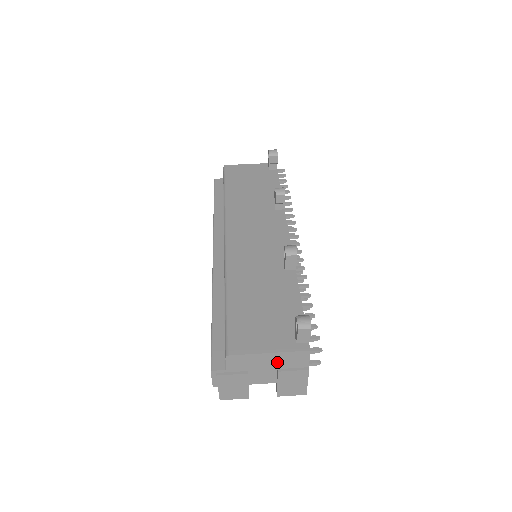
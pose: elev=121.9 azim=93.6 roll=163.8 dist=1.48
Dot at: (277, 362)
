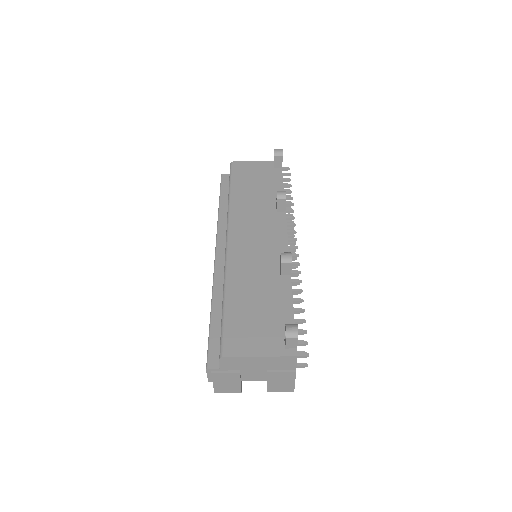
Dot at: (267, 364)
